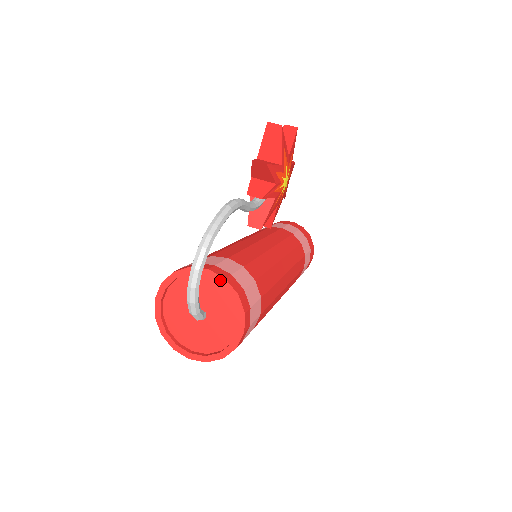
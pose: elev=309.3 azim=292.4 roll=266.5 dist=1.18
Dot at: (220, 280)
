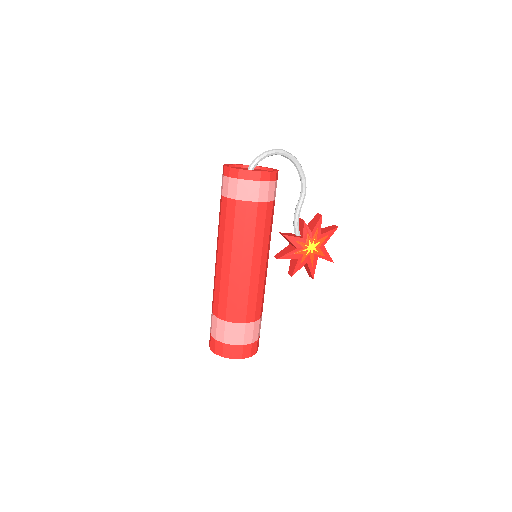
Dot at: (276, 170)
